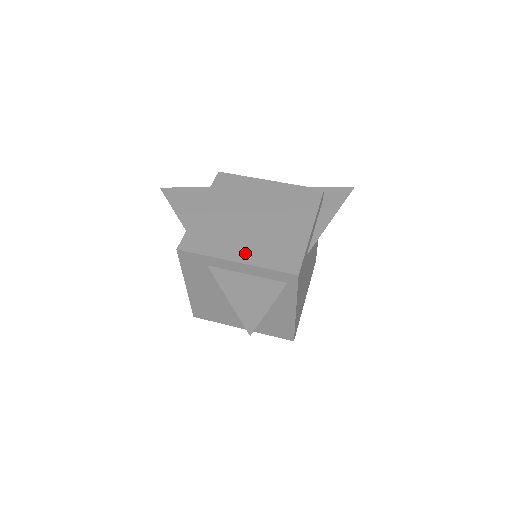
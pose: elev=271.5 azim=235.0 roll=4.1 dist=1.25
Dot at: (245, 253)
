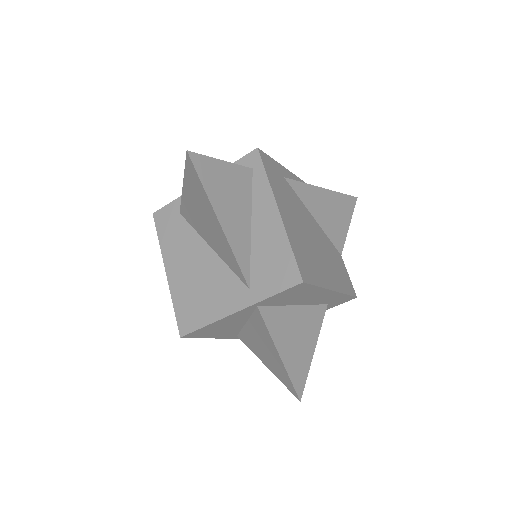
Dot at: occluded
